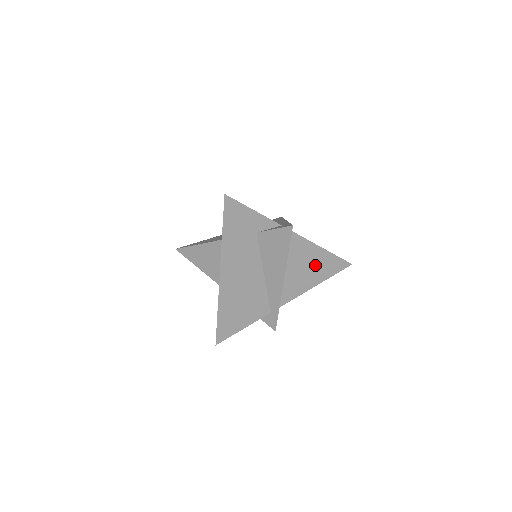
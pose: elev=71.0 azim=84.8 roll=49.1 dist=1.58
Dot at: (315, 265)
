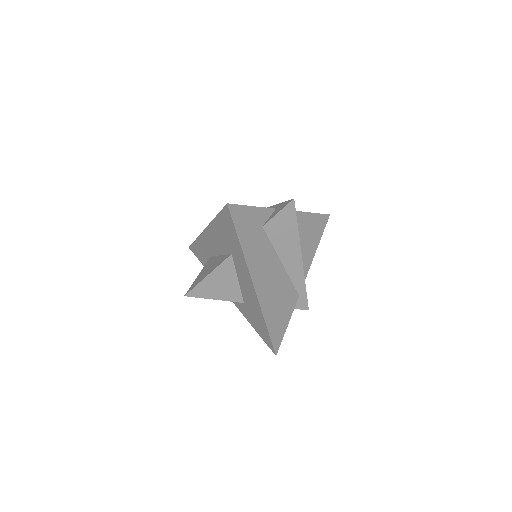
Dot at: (309, 231)
